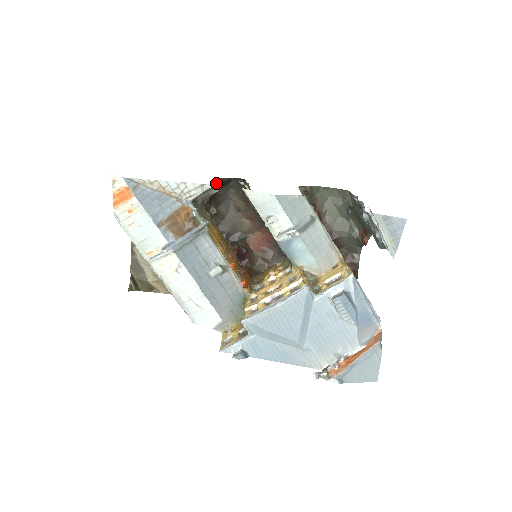
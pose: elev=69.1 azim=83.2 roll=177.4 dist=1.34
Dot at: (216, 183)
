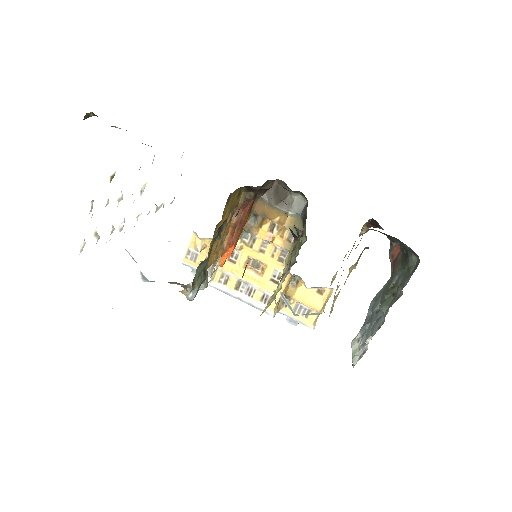
Dot at: occluded
